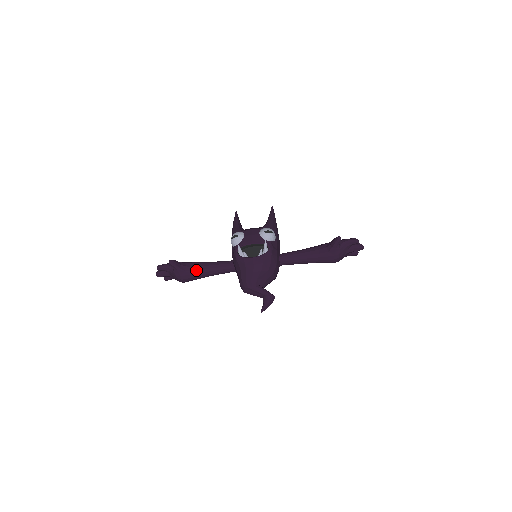
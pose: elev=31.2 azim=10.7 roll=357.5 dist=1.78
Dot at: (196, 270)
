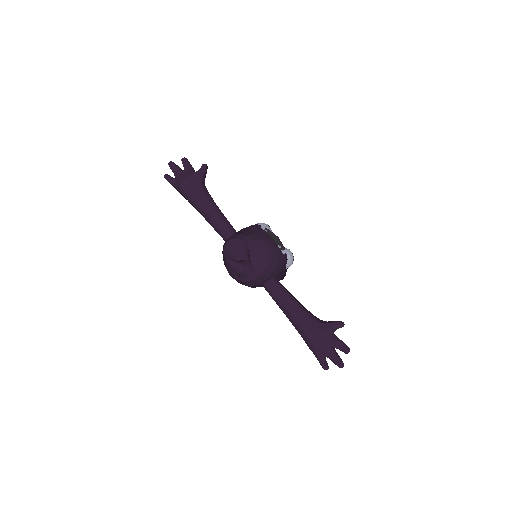
Dot at: (208, 195)
